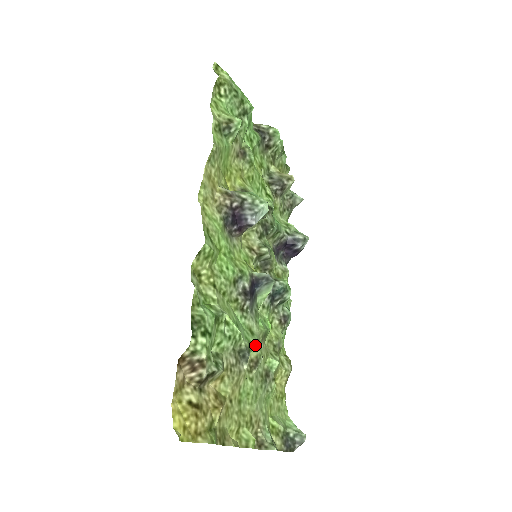
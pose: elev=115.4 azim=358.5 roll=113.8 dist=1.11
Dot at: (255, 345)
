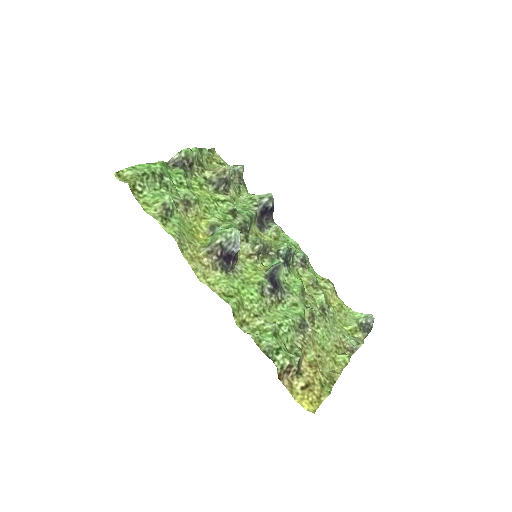
Dot at: (304, 310)
